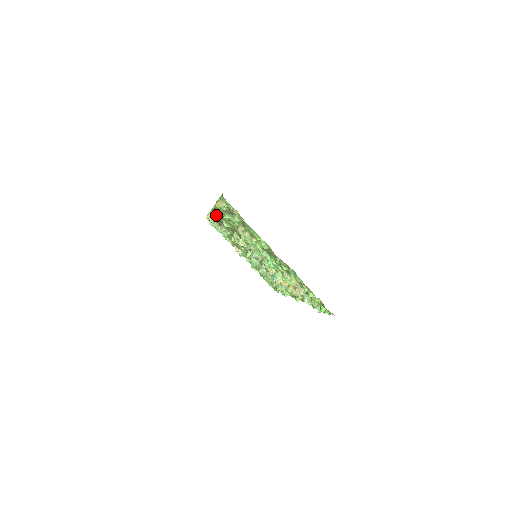
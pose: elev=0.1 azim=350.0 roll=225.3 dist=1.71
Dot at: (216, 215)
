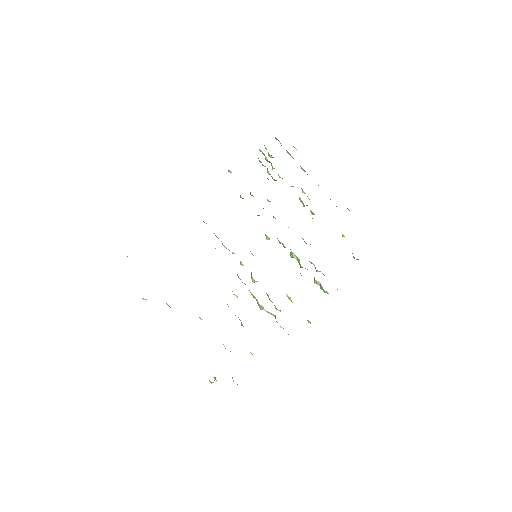
Dot at: occluded
